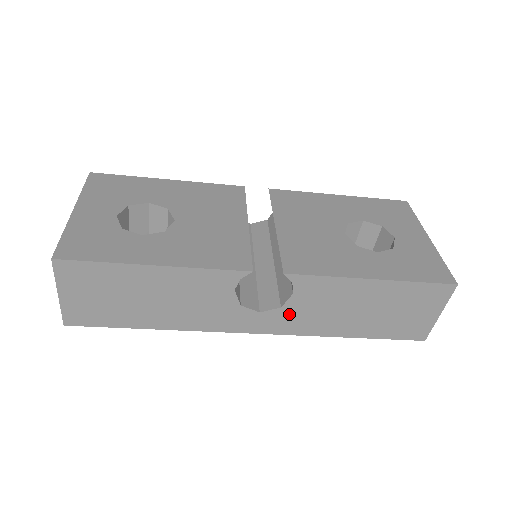
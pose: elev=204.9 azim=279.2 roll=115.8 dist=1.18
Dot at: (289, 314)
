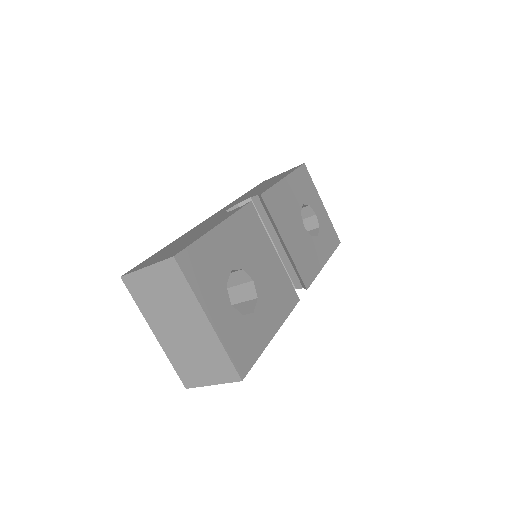
Dot at: occluded
